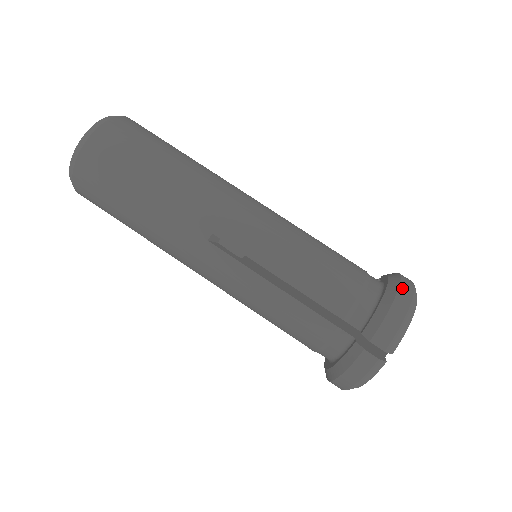
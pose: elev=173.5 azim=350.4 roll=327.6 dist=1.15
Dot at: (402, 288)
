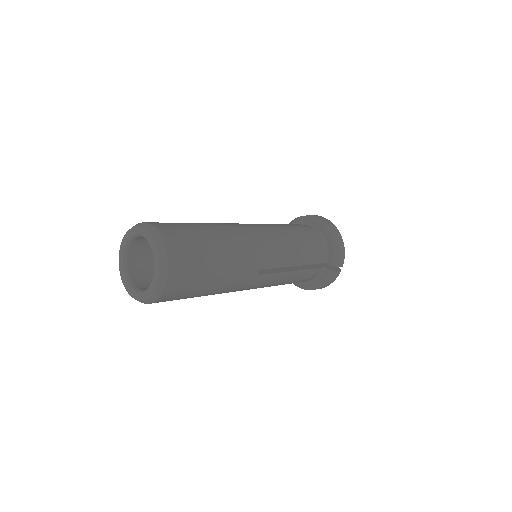
Dot at: (334, 230)
